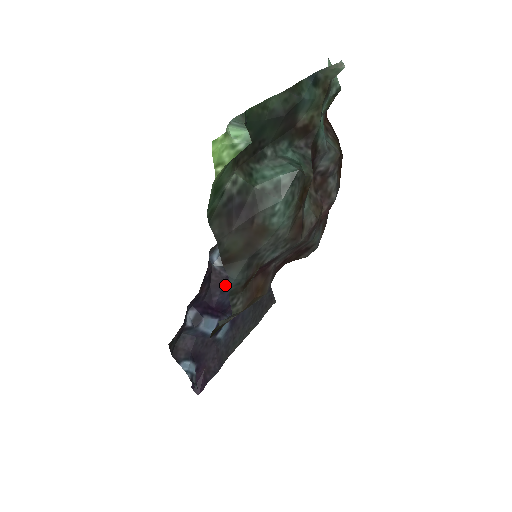
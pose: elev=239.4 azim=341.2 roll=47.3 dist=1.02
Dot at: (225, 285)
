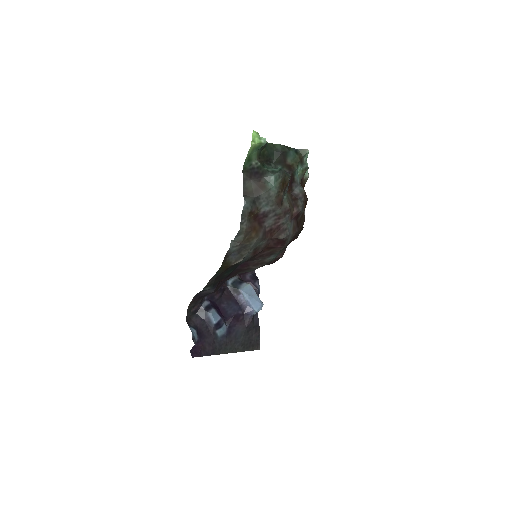
Dot at: (231, 300)
